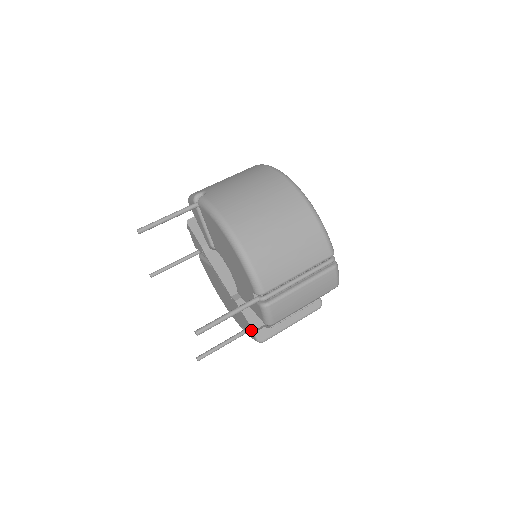
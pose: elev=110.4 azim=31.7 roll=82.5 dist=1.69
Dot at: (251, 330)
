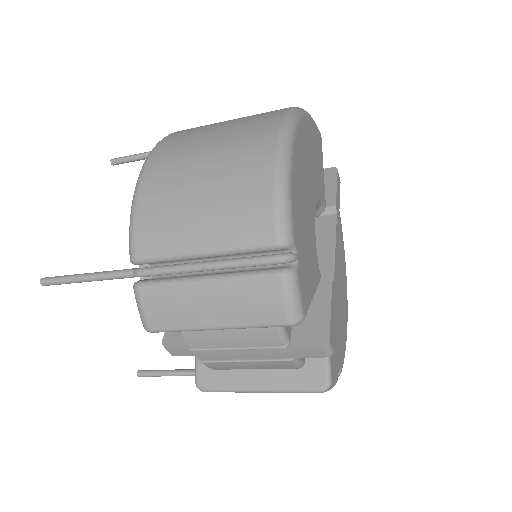
Dot at: occluded
